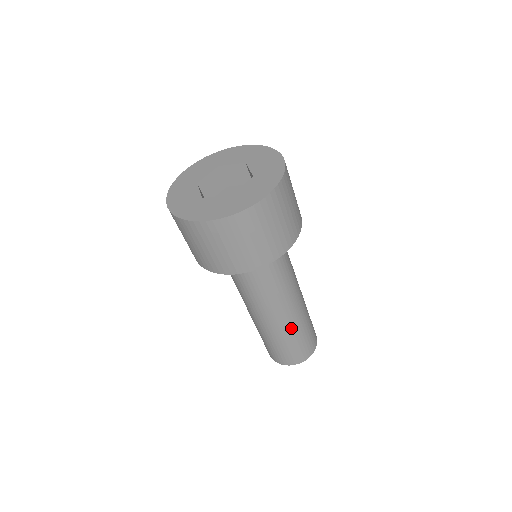
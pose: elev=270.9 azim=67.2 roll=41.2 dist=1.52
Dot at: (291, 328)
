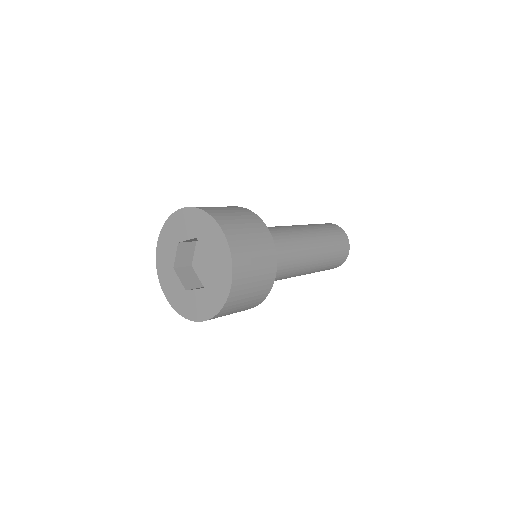
Dot at: (318, 267)
